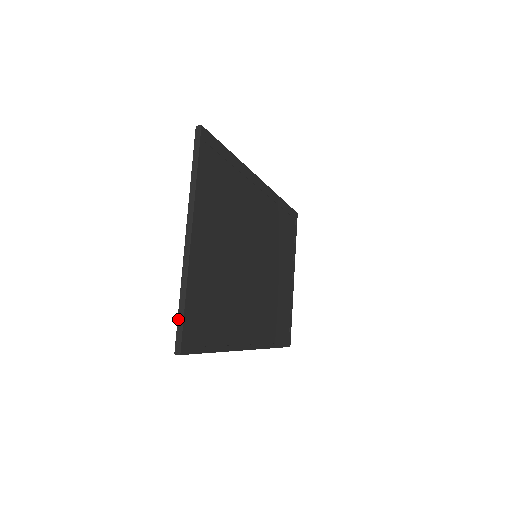
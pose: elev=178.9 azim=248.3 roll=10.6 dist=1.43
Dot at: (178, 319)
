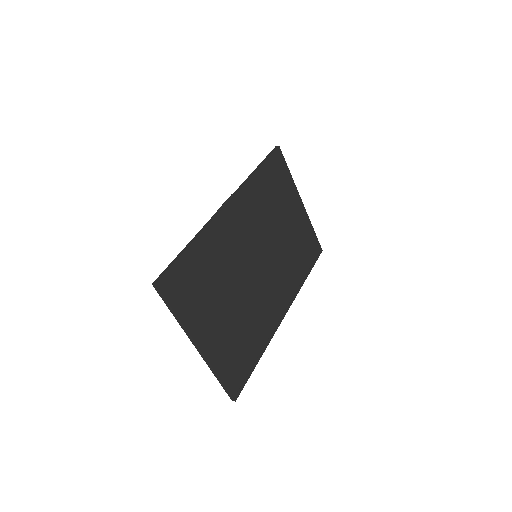
Dot at: occluded
